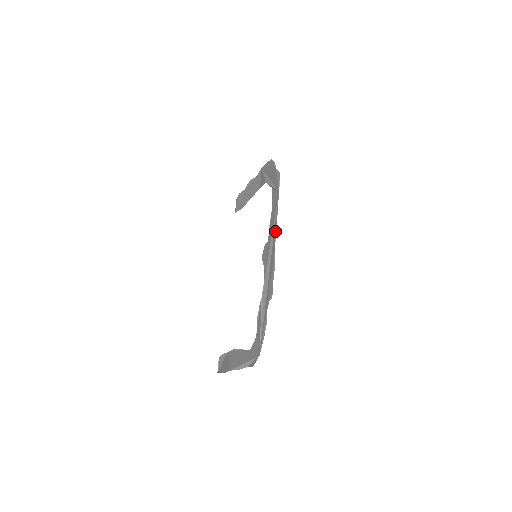
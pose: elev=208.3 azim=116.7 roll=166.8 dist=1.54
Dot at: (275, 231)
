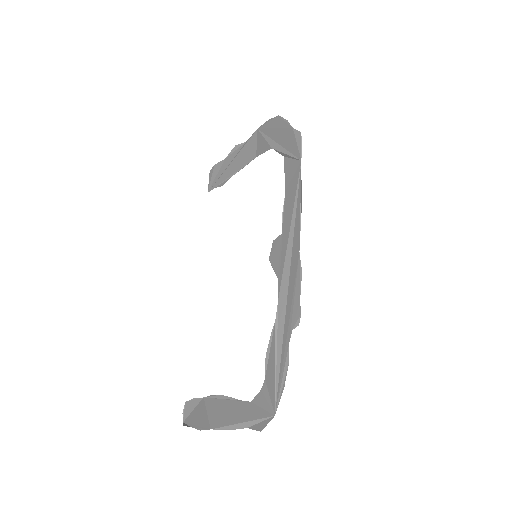
Dot at: (298, 220)
